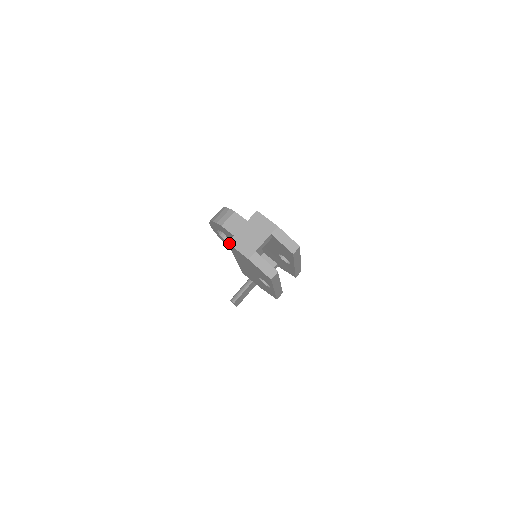
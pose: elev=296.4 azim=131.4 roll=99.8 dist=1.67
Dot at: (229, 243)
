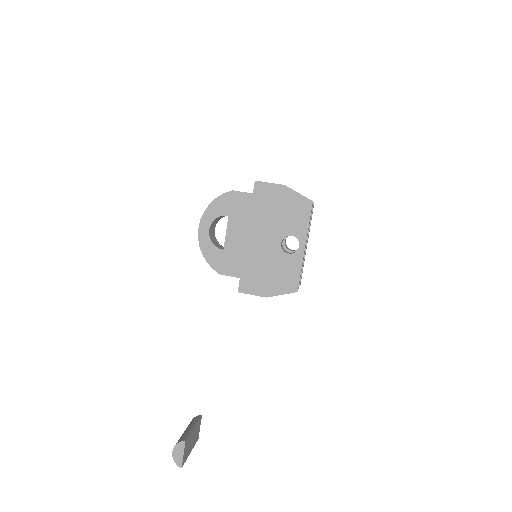
Dot at: (256, 181)
